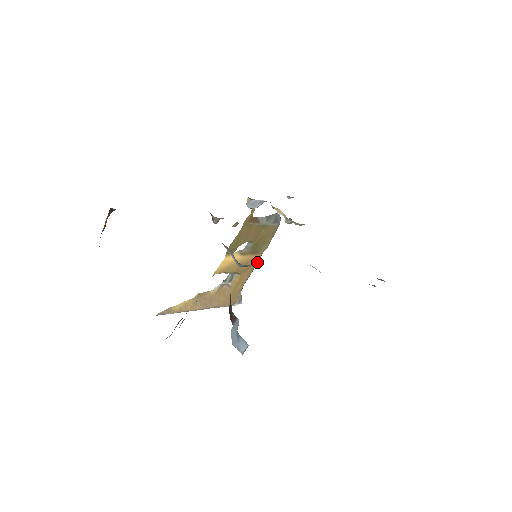
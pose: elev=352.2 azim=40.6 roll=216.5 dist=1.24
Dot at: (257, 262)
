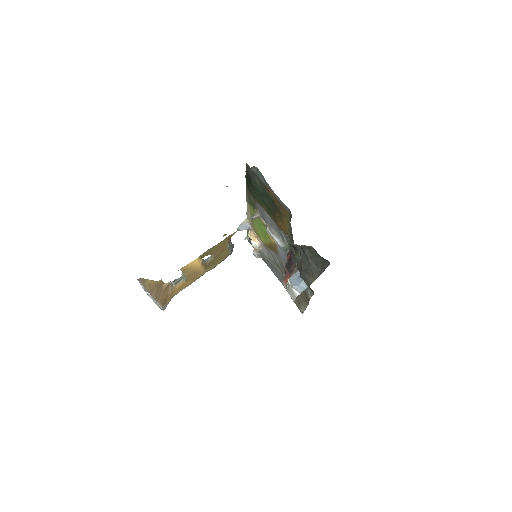
Dot at: occluded
